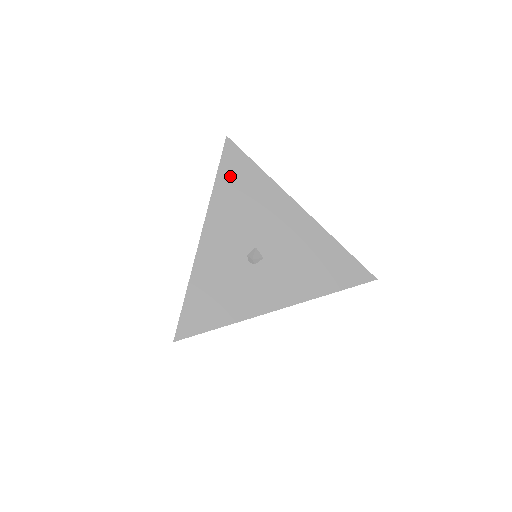
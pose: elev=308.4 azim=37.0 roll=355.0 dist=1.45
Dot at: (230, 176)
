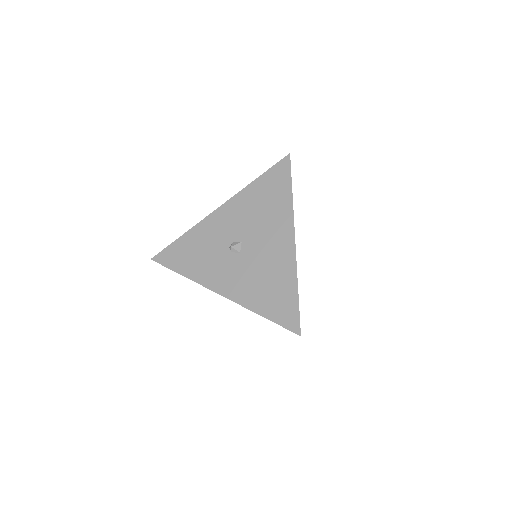
Dot at: (268, 182)
